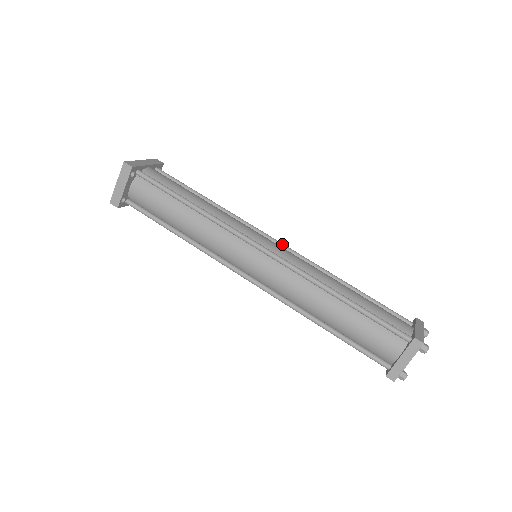
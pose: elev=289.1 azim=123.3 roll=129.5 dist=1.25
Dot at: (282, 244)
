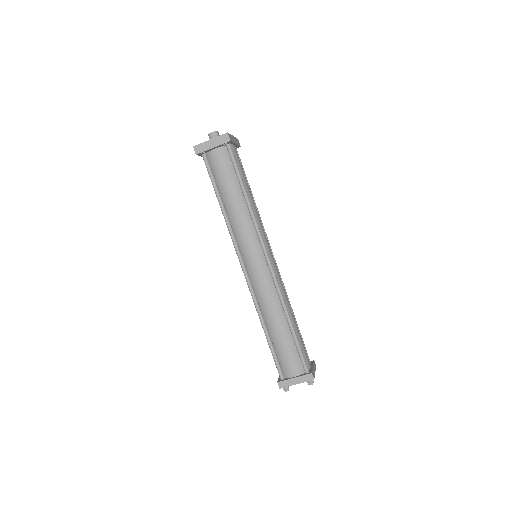
Dot at: (275, 261)
